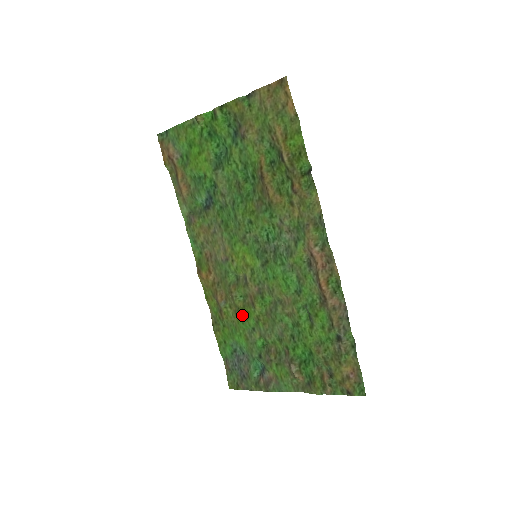
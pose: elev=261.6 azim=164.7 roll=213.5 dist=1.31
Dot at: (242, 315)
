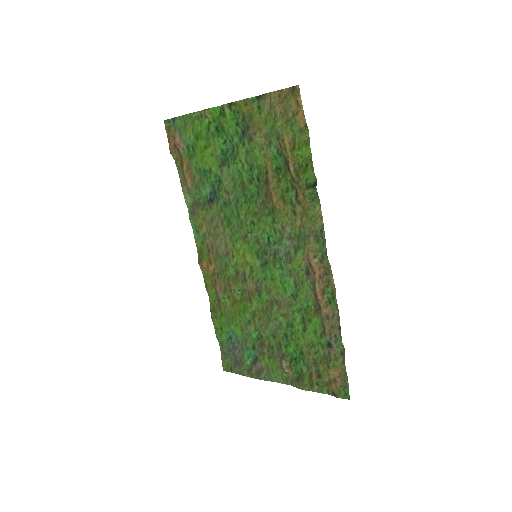
Dot at: (239, 308)
